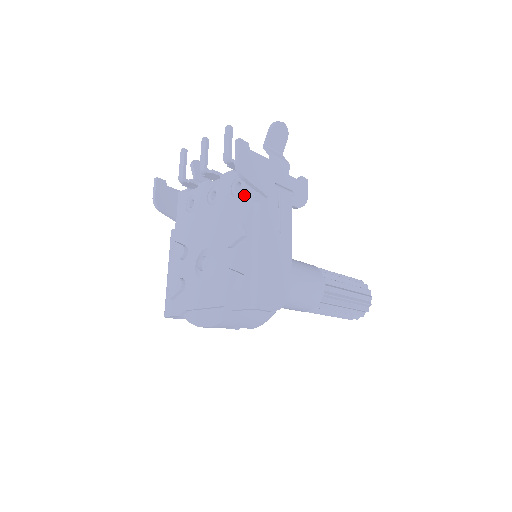
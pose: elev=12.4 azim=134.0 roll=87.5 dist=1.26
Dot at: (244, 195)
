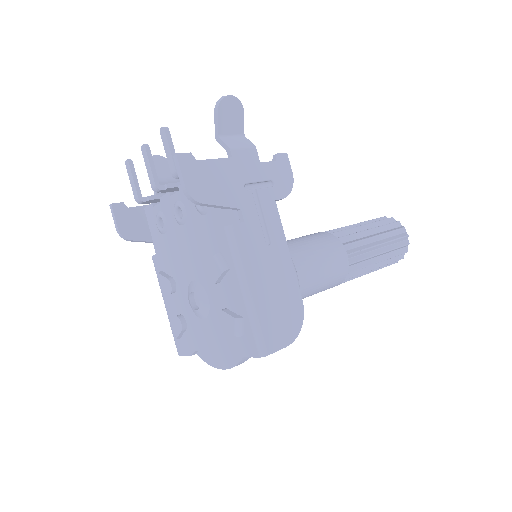
Dot at: (211, 213)
